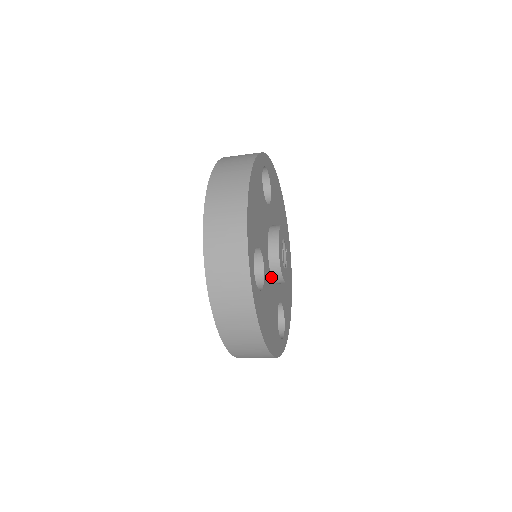
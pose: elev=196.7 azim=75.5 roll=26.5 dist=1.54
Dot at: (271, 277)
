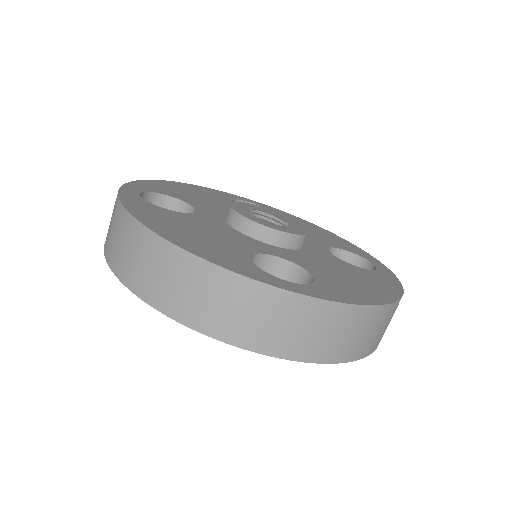
Dot at: (234, 230)
